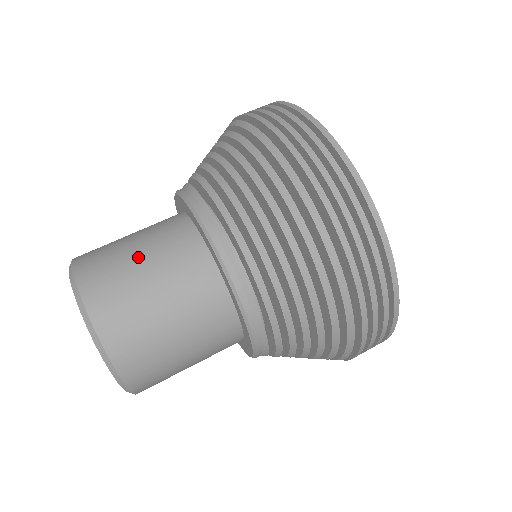
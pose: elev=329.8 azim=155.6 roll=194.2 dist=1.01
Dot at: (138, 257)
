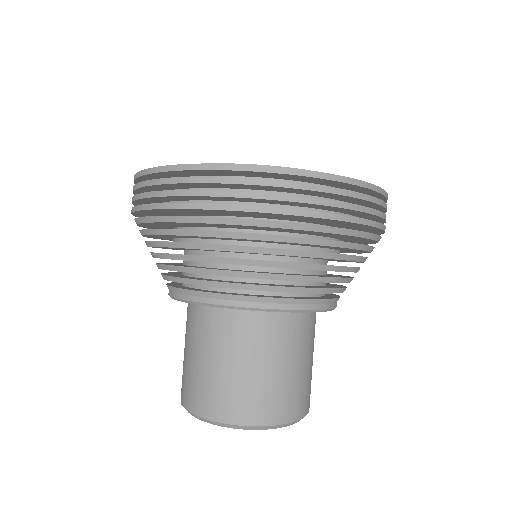
Dot at: (262, 369)
